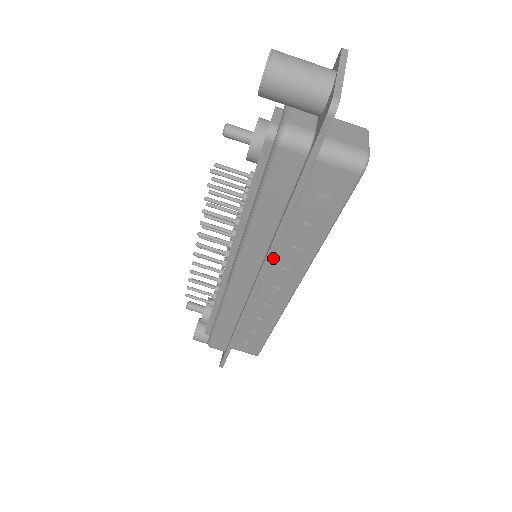
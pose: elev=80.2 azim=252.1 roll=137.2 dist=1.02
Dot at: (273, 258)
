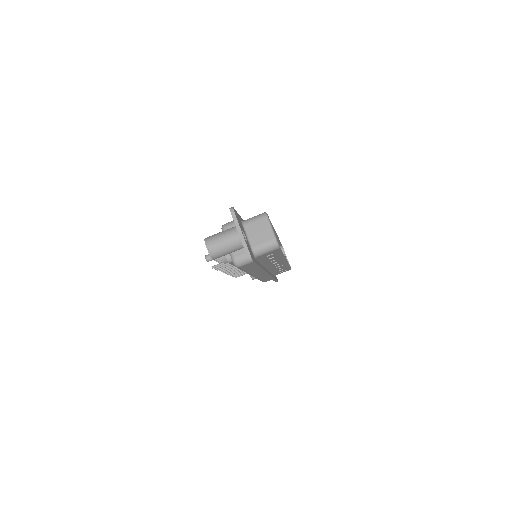
Dot at: occluded
